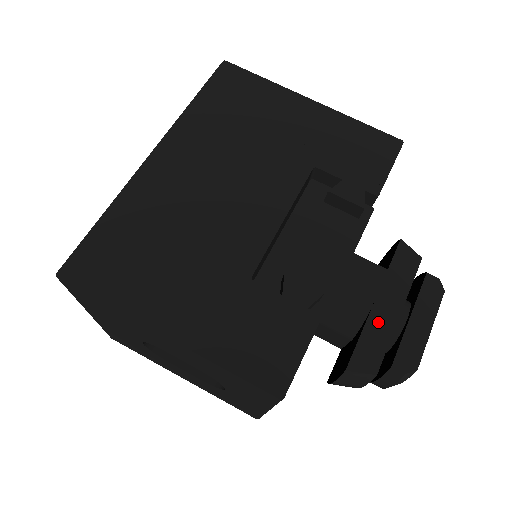
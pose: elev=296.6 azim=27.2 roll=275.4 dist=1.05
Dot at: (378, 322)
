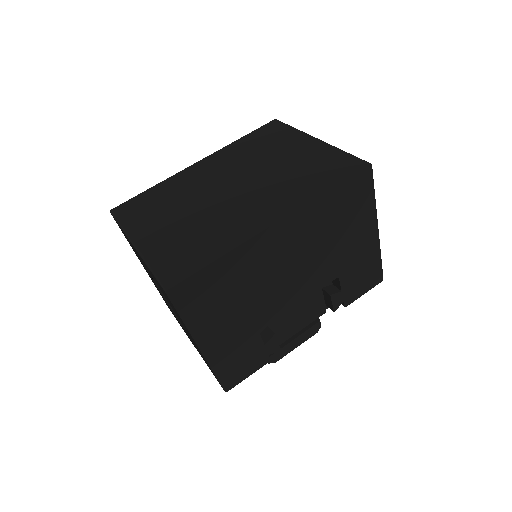
Dot at: occluded
